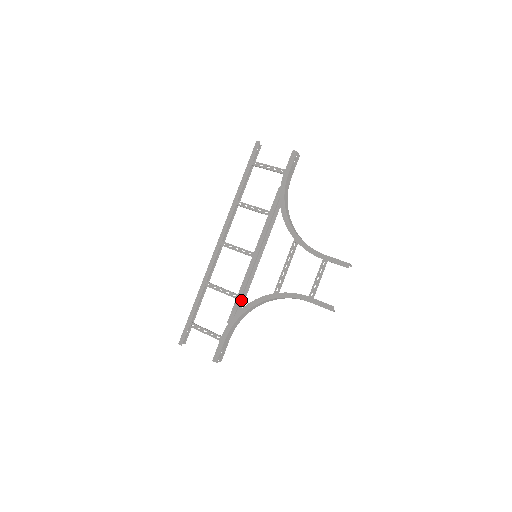
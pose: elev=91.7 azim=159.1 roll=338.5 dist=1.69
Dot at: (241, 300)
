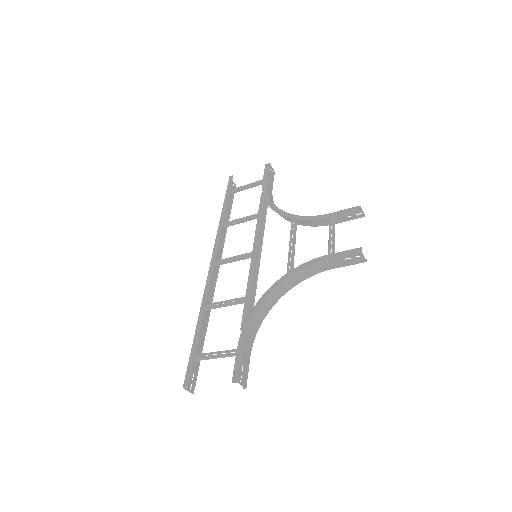
Dot at: (251, 302)
